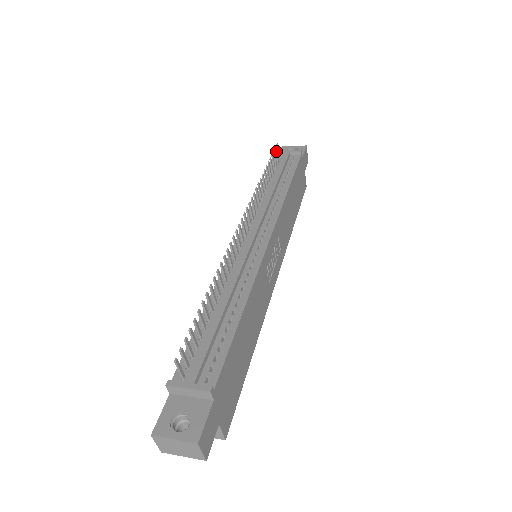
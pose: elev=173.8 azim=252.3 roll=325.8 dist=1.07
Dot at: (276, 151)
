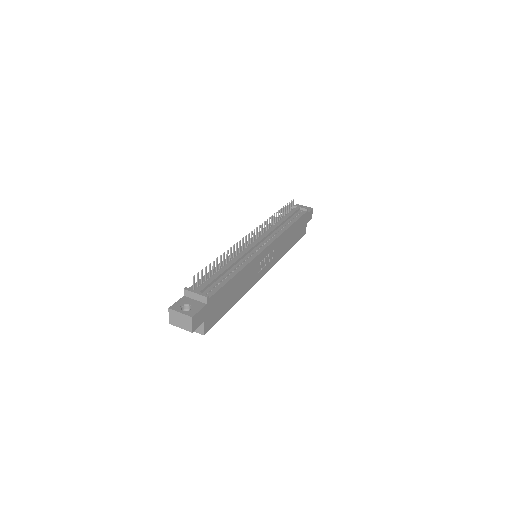
Dot at: (291, 203)
